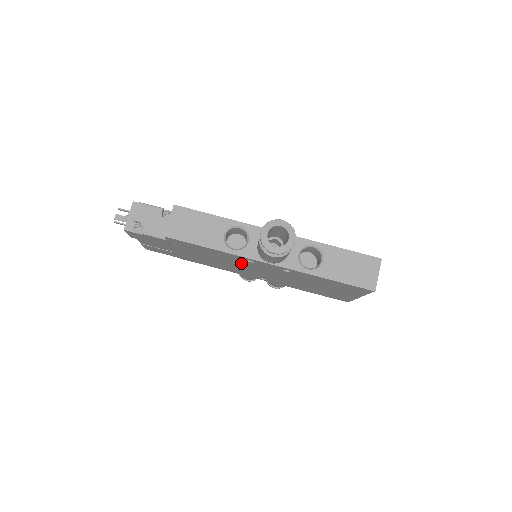
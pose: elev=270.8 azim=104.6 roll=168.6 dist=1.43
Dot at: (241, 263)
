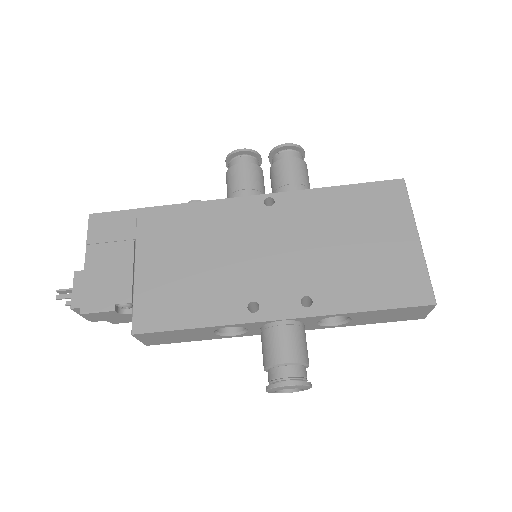
Dot at: occluded
